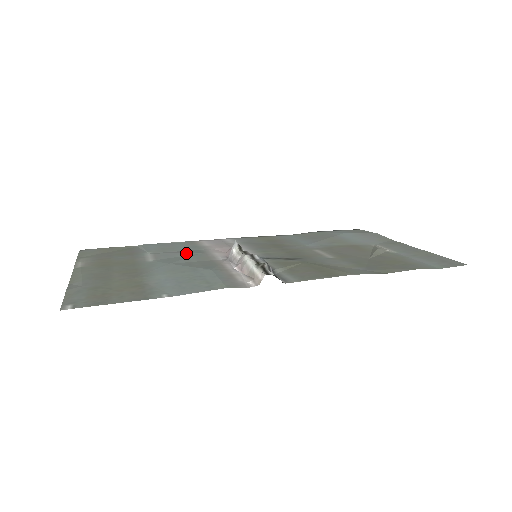
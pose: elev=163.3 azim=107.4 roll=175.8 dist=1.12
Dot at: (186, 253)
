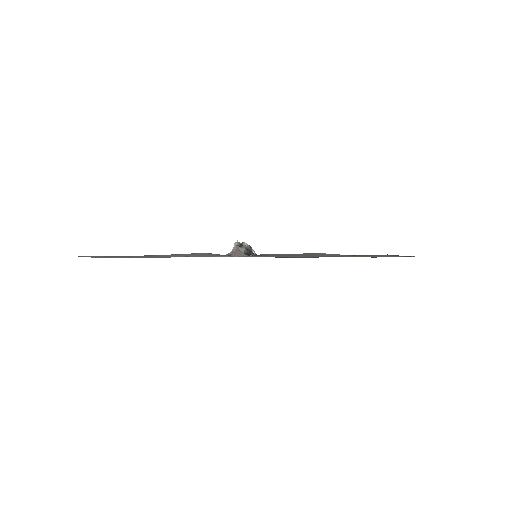
Dot at: (201, 256)
